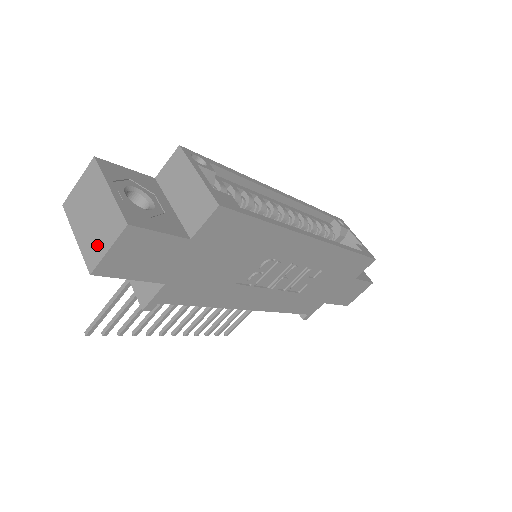
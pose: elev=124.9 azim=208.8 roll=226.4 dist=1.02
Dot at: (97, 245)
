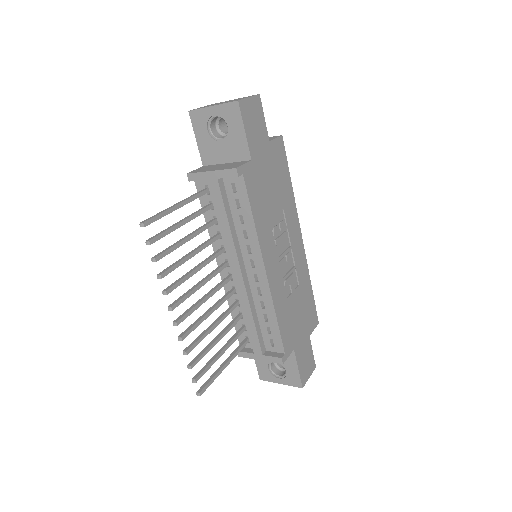
Dot at: occluded
